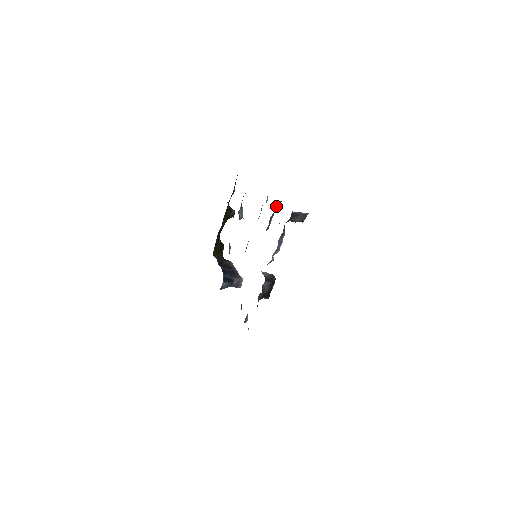
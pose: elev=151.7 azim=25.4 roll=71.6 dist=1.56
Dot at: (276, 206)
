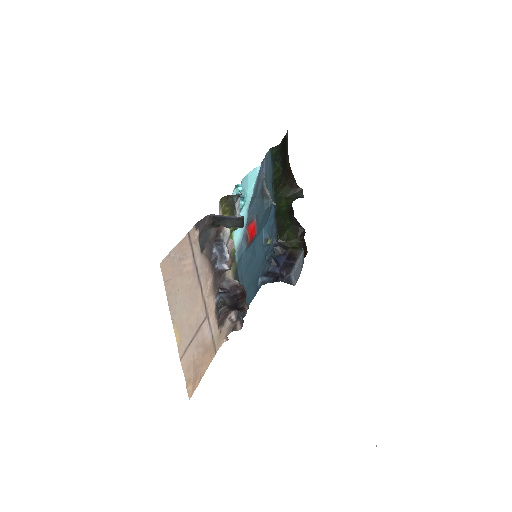
Dot at: (233, 201)
